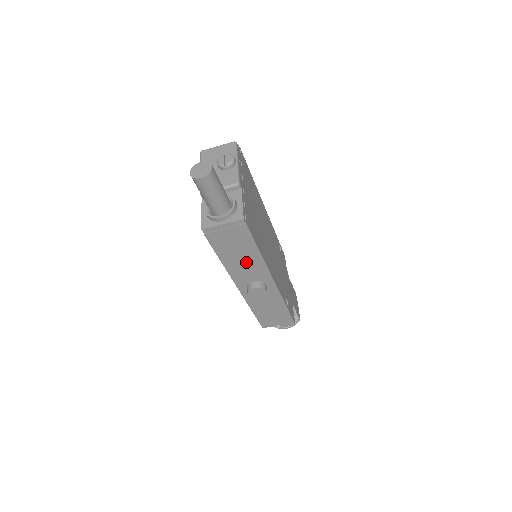
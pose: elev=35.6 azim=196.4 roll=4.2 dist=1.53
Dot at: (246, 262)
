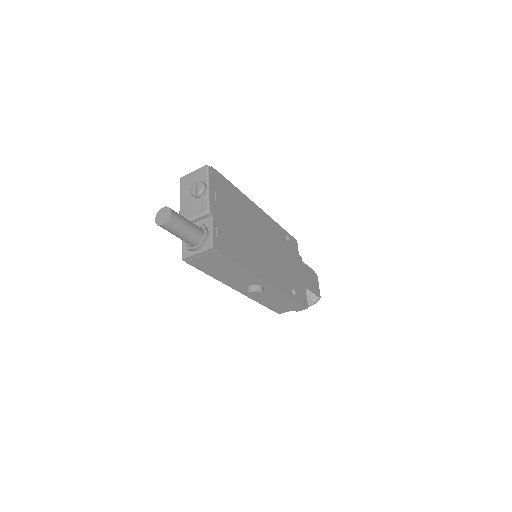
Dot at: (234, 274)
